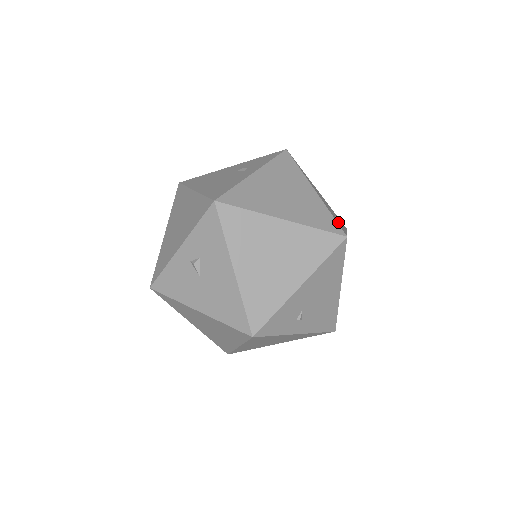
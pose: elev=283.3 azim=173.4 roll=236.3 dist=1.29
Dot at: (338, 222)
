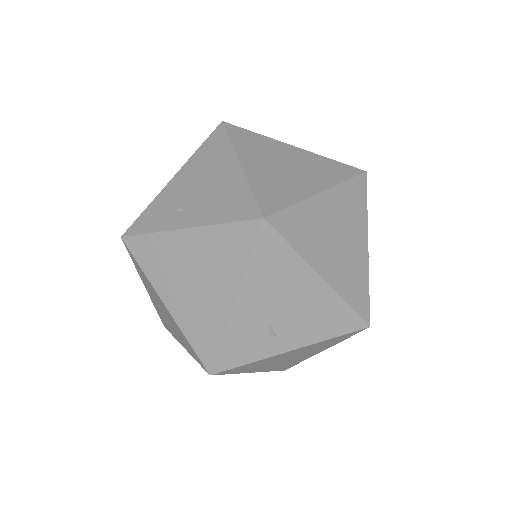
Dot at: occluded
